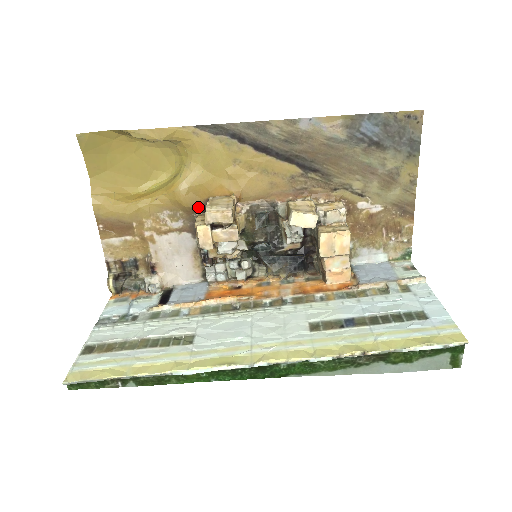
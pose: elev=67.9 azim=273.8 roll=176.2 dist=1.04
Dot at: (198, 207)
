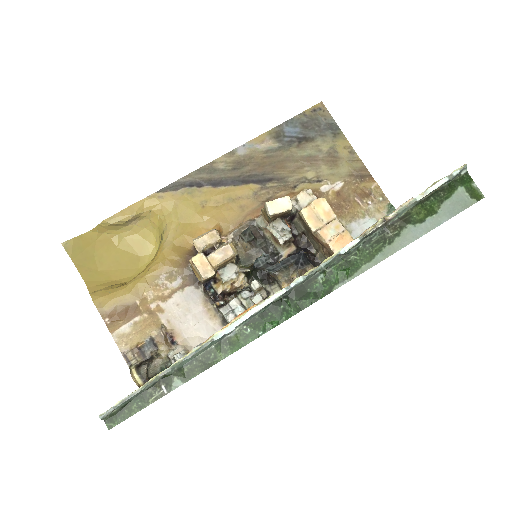
Dot at: (188, 256)
